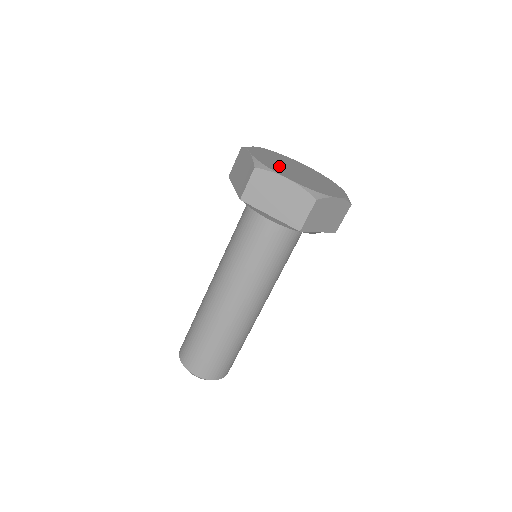
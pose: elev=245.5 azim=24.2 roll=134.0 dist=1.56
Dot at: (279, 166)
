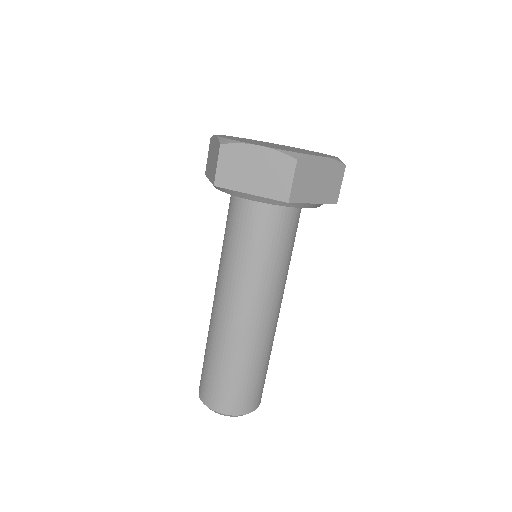
Dot at: (252, 142)
